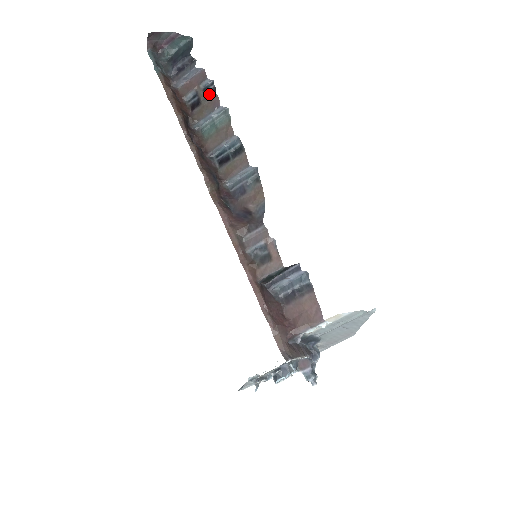
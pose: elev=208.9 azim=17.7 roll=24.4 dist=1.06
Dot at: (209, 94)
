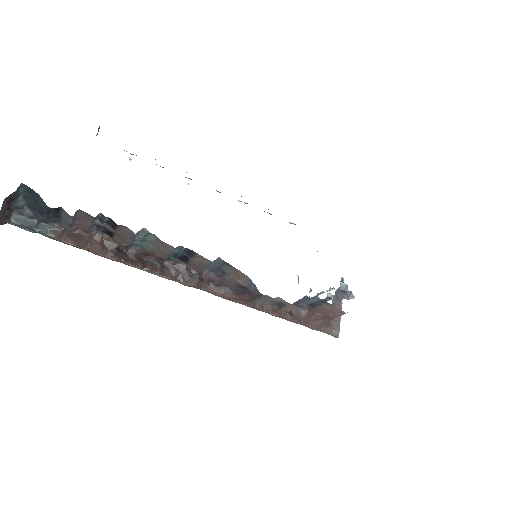
Dot at: (111, 225)
